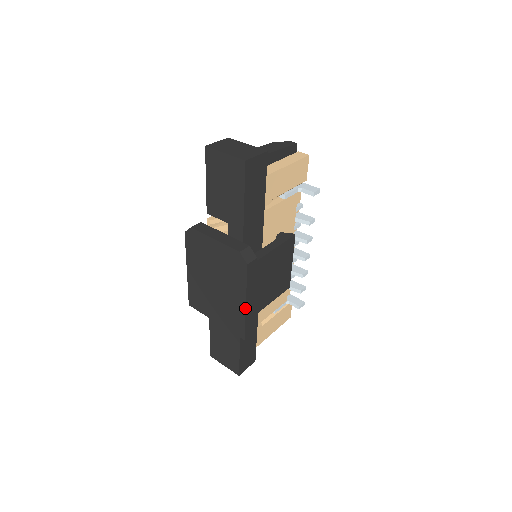
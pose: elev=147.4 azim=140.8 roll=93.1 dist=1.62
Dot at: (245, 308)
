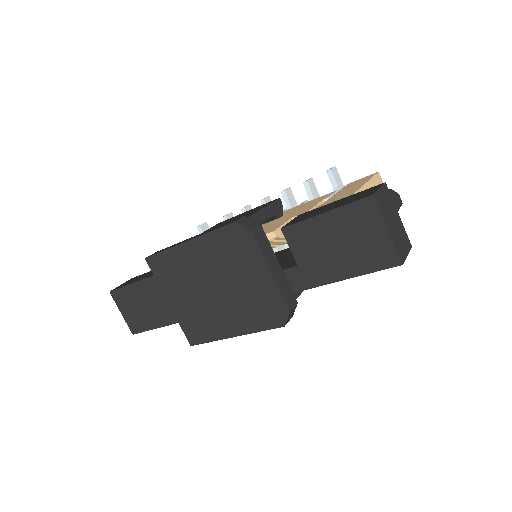
Dot at: (229, 337)
